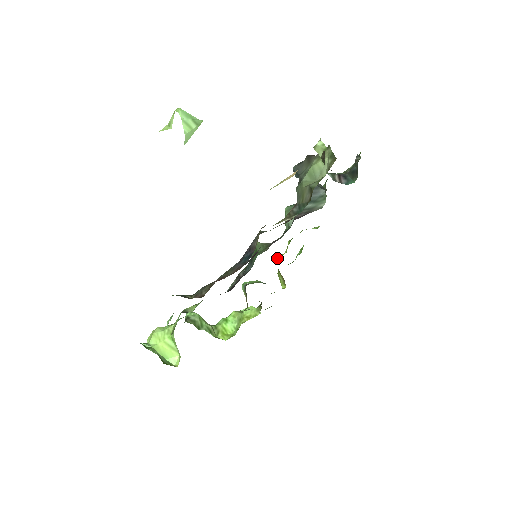
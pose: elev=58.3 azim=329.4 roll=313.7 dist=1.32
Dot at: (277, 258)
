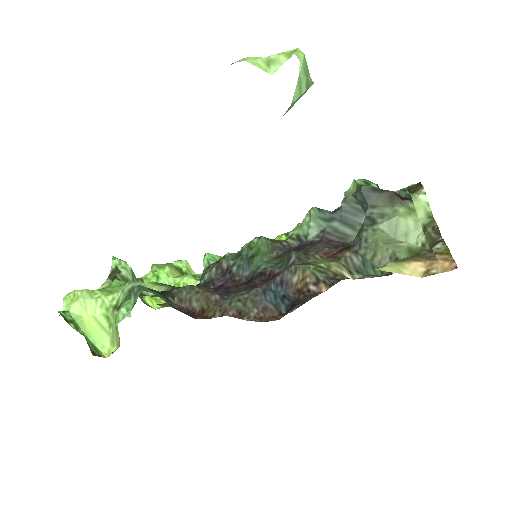
Dot at: occluded
